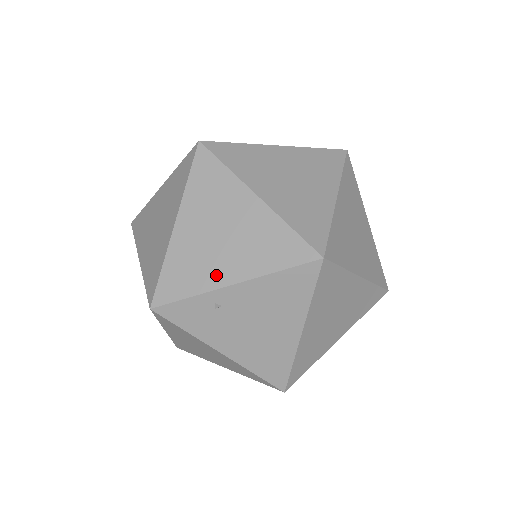
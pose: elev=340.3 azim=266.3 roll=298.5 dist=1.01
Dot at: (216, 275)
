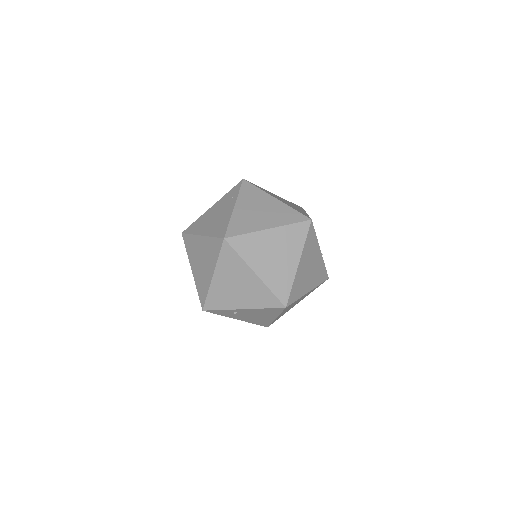
Dot at: (234, 304)
